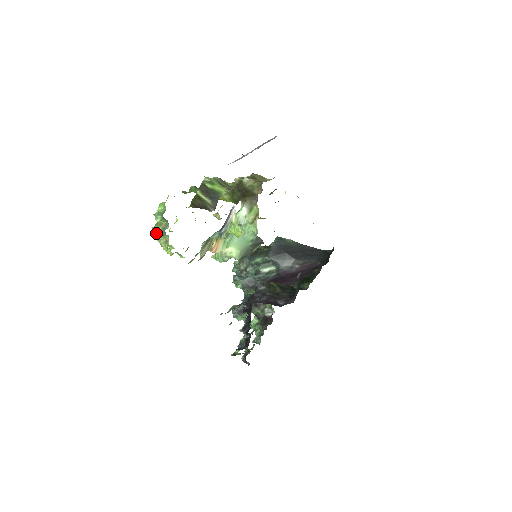
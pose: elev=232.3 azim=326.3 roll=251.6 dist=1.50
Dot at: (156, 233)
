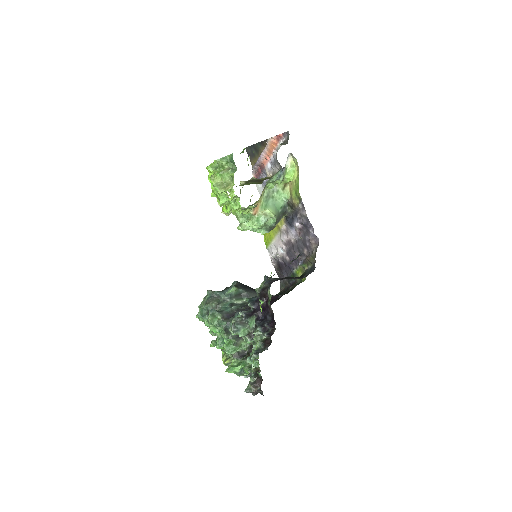
Dot at: (214, 181)
